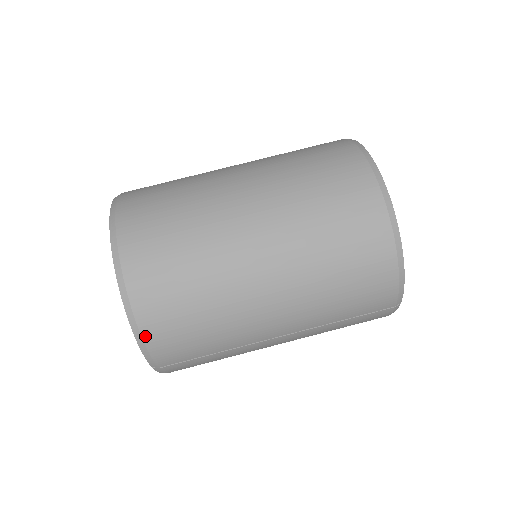
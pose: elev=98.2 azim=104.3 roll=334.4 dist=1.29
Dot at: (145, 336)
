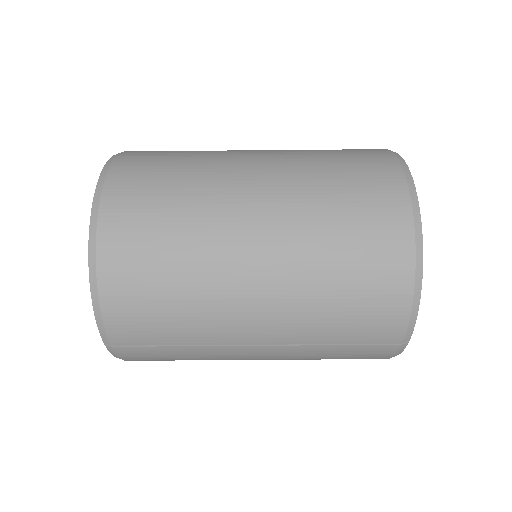
Dot at: (103, 299)
